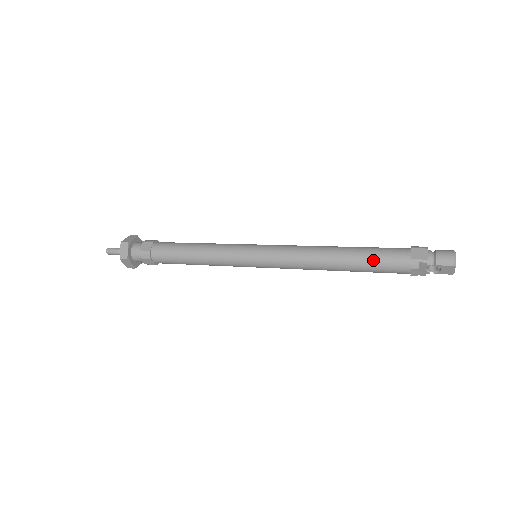
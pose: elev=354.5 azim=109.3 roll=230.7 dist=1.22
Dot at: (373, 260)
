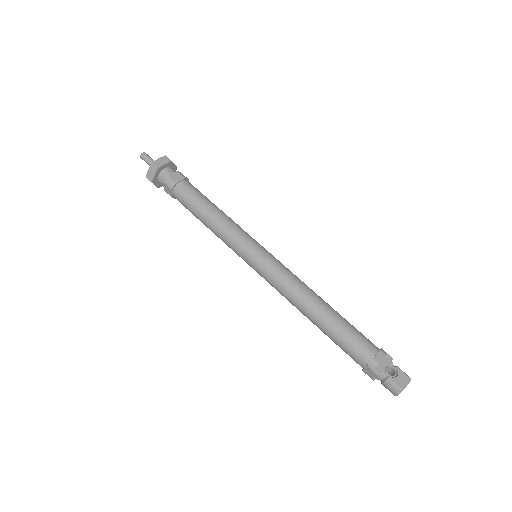
Dot at: (336, 344)
